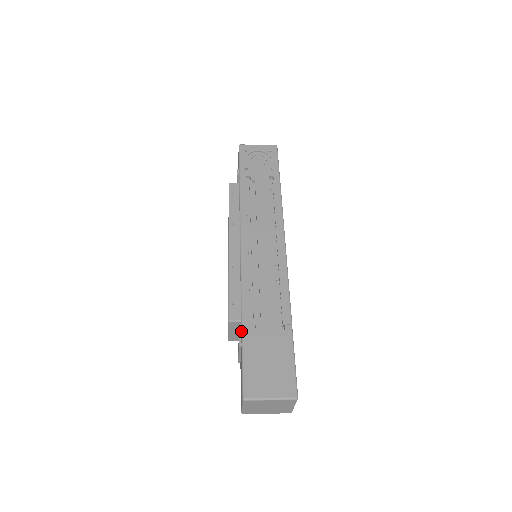
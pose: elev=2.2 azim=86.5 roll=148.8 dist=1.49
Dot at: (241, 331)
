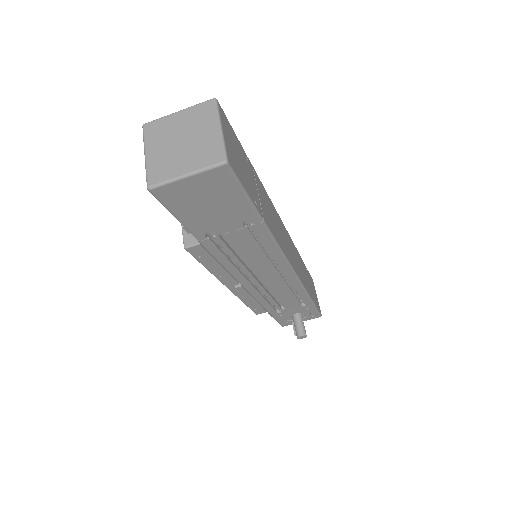
Dot at: occluded
